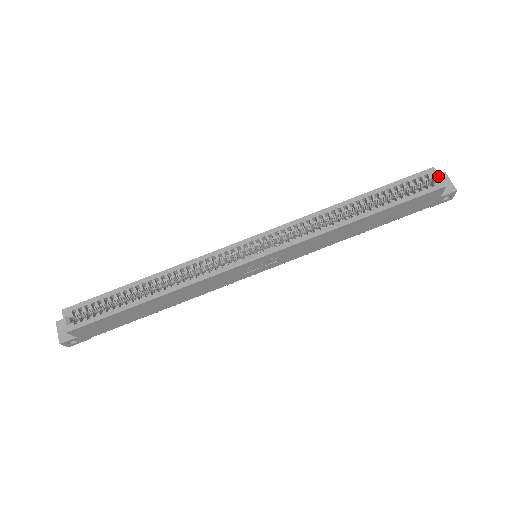
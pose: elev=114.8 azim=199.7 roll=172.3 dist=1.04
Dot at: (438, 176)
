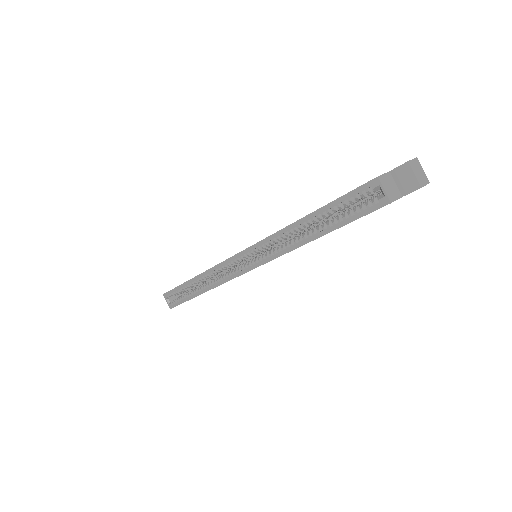
Dot at: (382, 190)
